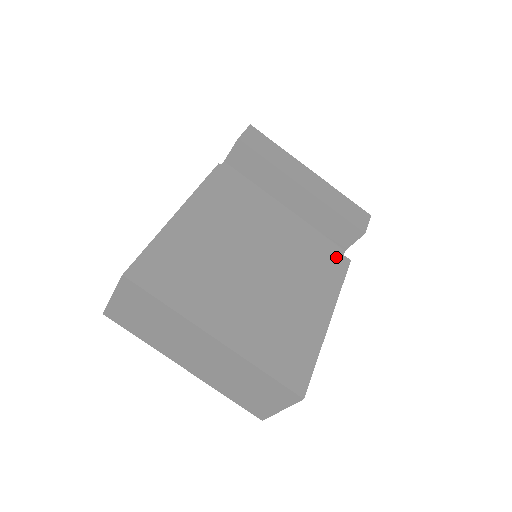
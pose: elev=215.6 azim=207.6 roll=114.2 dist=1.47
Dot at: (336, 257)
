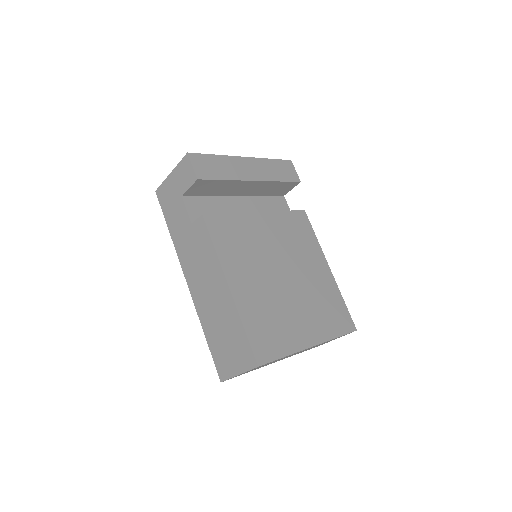
Dot at: (299, 217)
